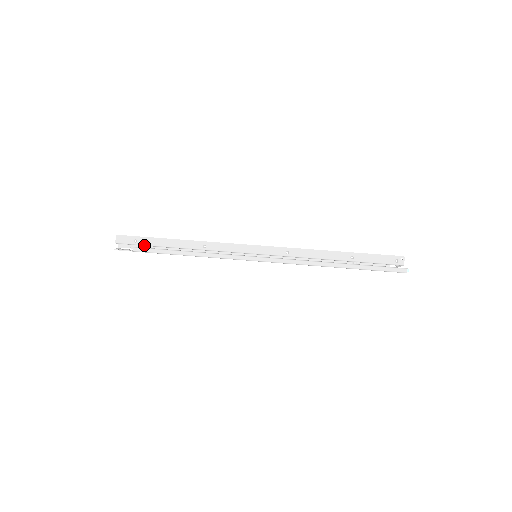
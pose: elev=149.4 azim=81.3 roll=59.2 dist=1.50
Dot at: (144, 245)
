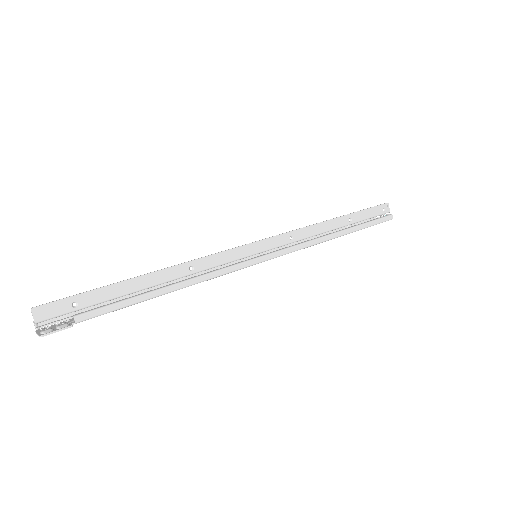
Dot at: (93, 305)
